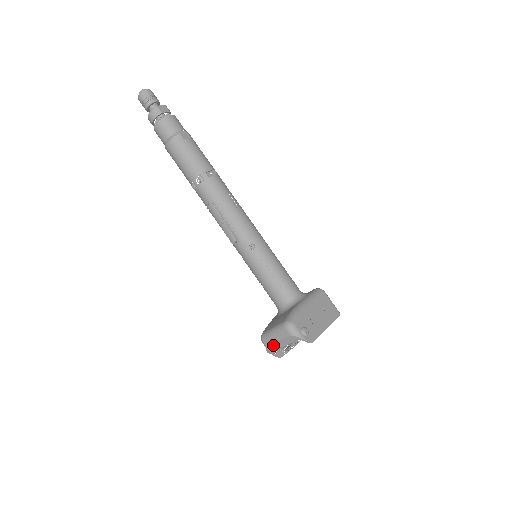
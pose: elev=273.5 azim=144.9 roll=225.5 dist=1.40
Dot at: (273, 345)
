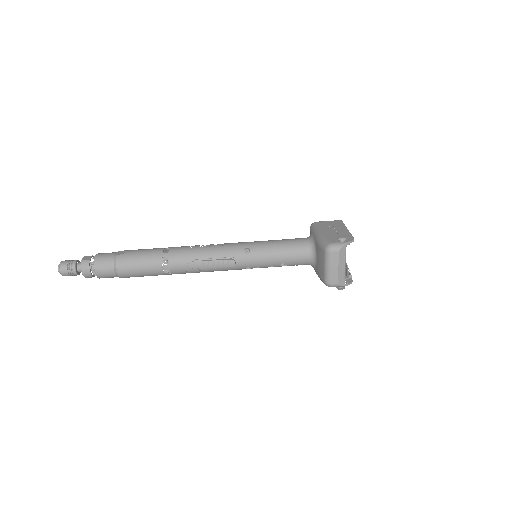
Dot at: (339, 276)
